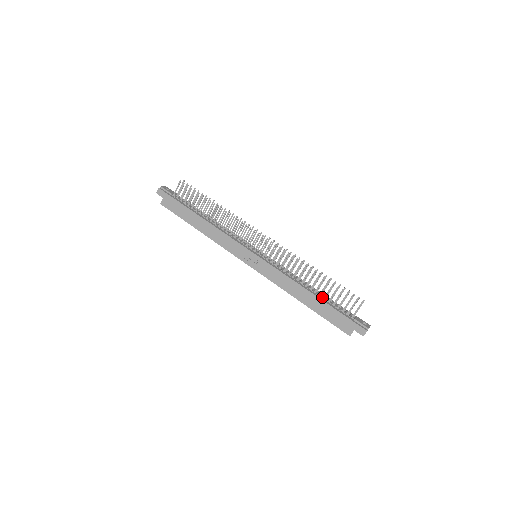
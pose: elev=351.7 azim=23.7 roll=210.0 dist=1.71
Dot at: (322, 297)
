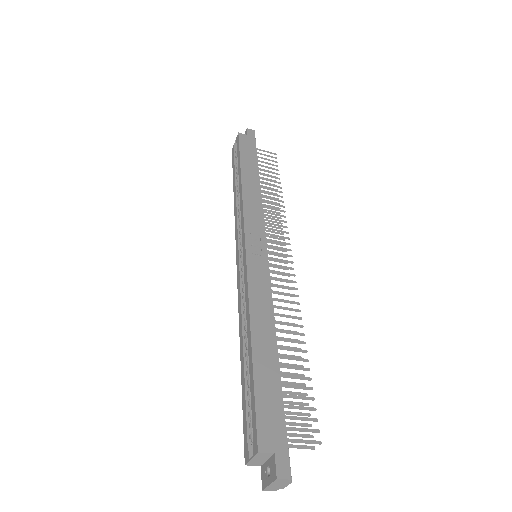
Dot at: occluded
